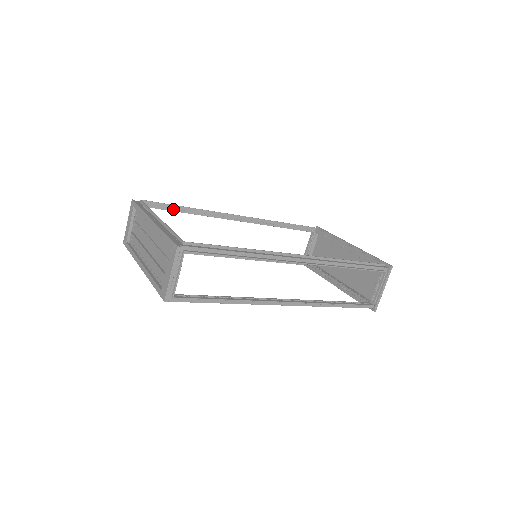
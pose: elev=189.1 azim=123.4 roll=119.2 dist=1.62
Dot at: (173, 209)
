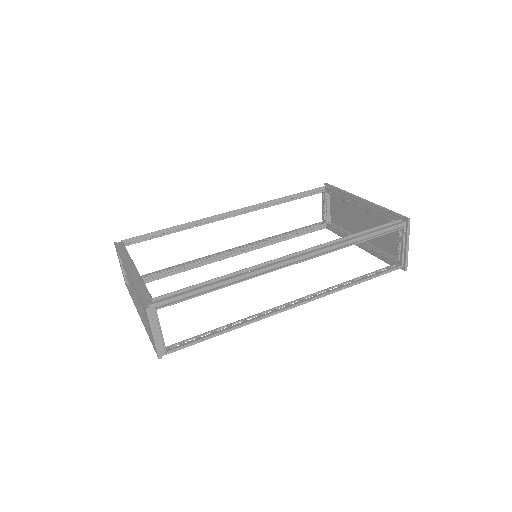
Dot at: (158, 235)
